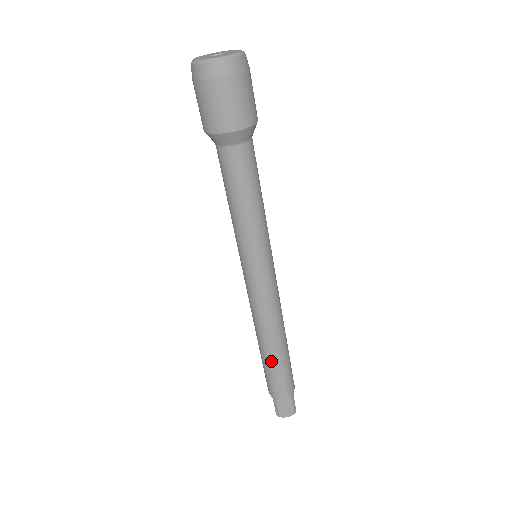
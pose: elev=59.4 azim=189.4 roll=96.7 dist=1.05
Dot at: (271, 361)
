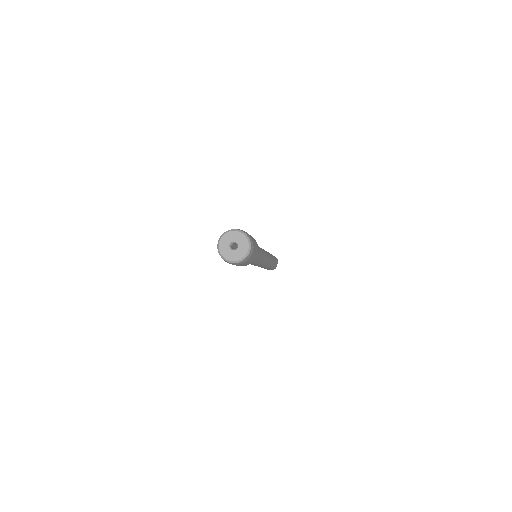
Dot at: occluded
